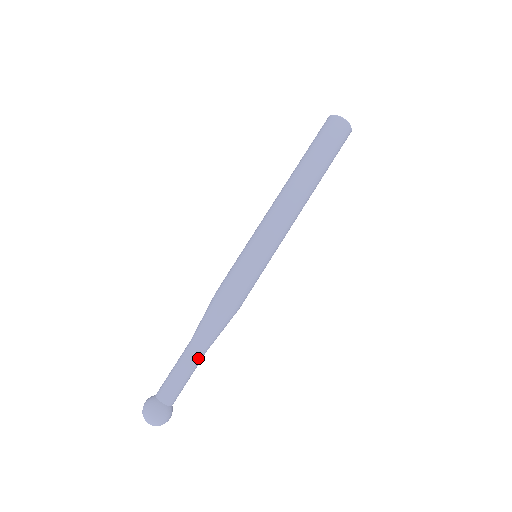
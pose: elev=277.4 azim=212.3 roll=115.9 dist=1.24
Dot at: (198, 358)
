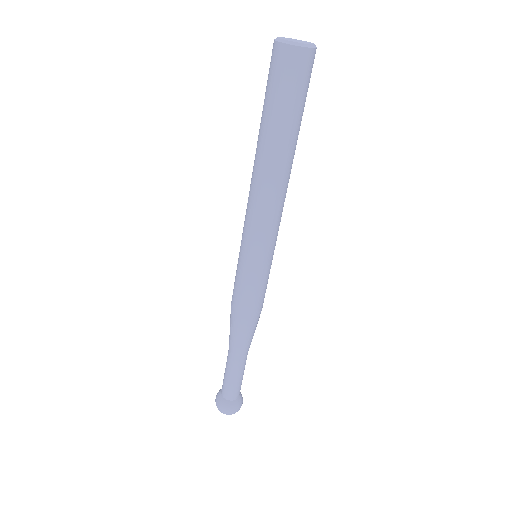
Dot at: (246, 358)
